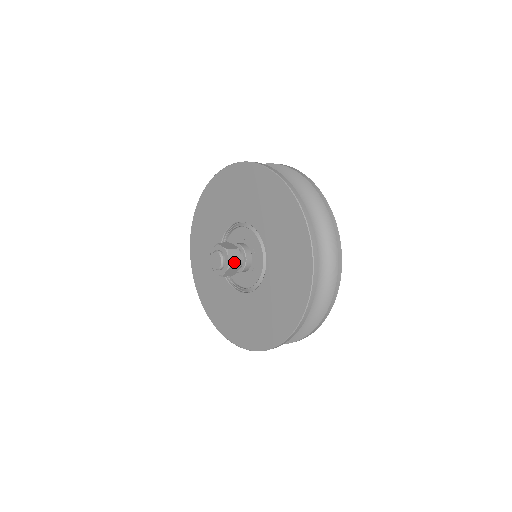
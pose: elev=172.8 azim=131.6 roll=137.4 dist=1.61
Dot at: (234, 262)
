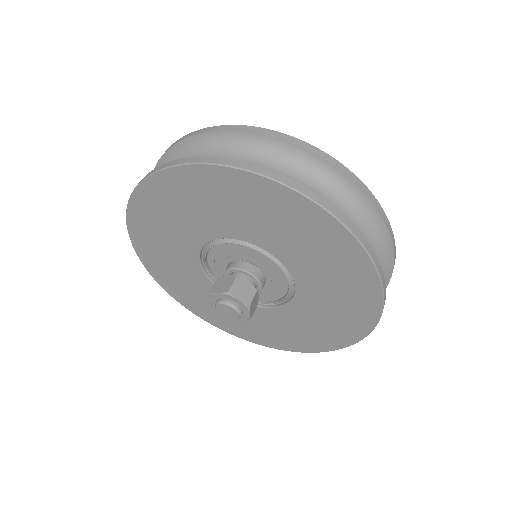
Dot at: (248, 296)
